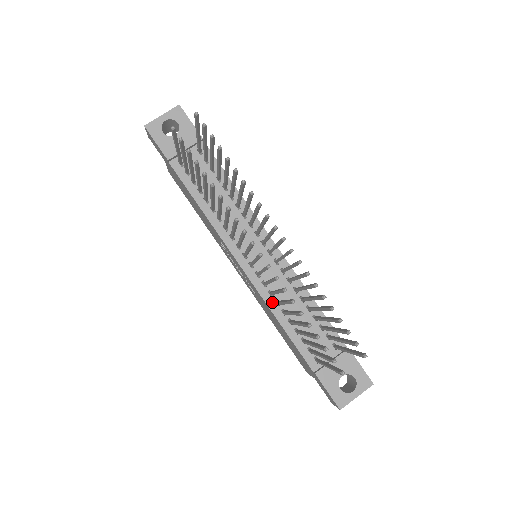
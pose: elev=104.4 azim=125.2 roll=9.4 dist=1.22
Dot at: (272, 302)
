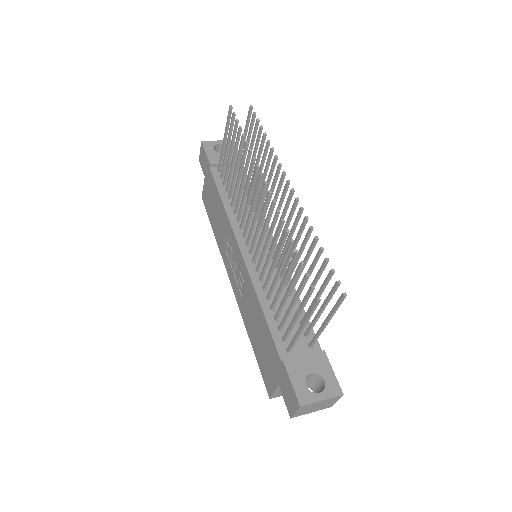
Dot at: (259, 287)
